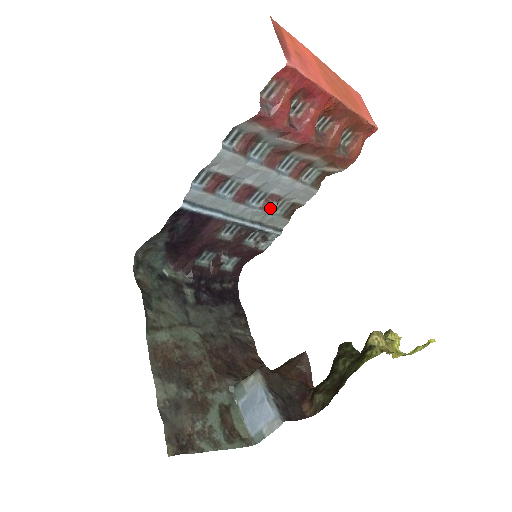
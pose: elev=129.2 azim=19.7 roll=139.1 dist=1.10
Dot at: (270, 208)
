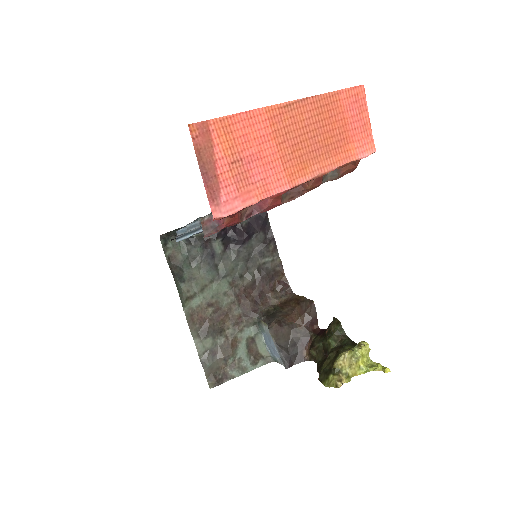
Dot at: occluded
